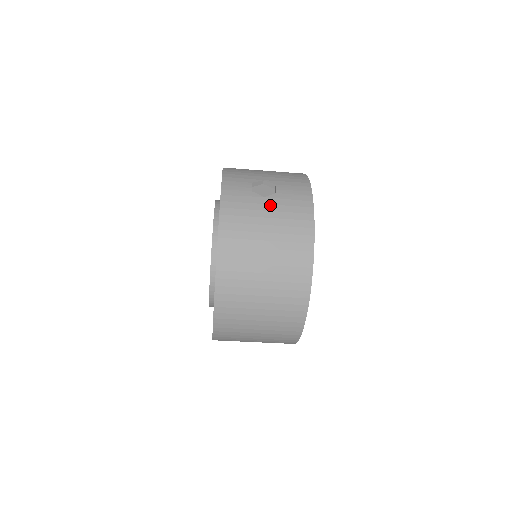
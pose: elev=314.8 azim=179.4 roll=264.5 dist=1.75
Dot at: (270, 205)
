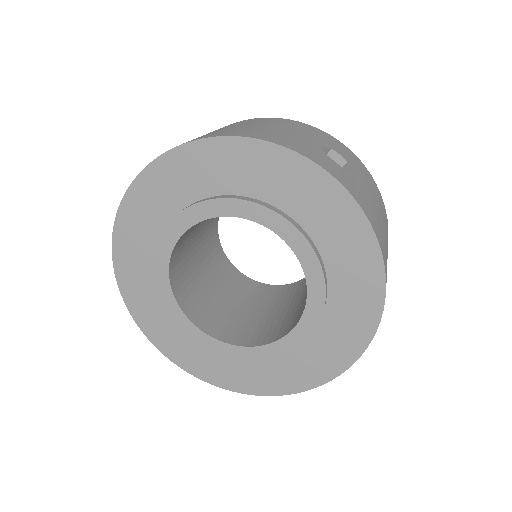
Dot at: (363, 182)
